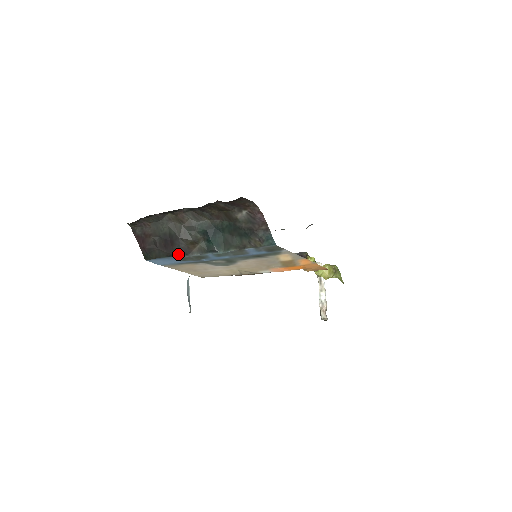
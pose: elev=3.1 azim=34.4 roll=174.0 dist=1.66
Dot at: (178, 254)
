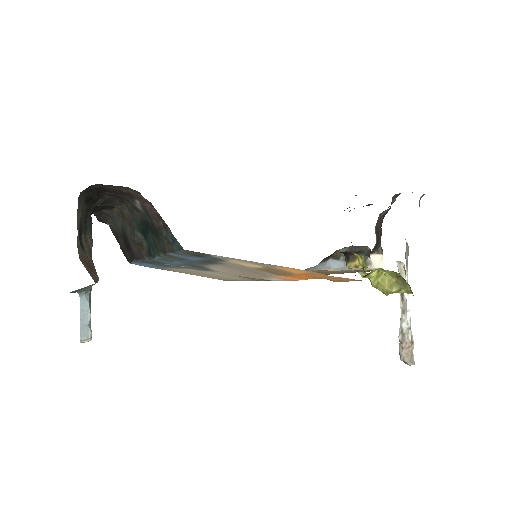
Dot at: (137, 258)
